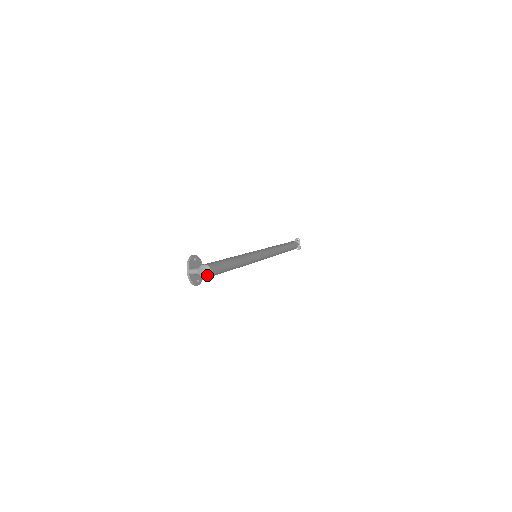
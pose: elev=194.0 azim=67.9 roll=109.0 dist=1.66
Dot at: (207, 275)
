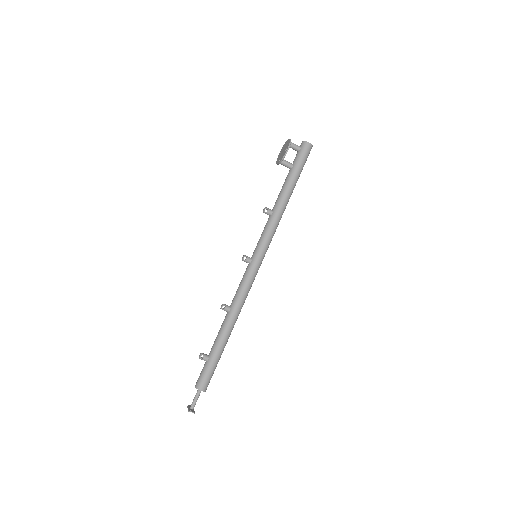
Dot at: (311, 144)
